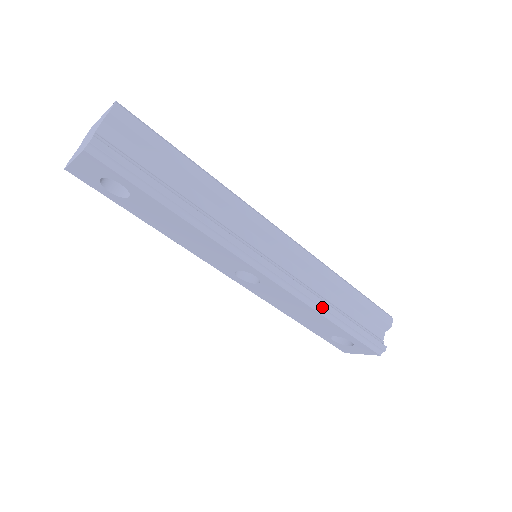
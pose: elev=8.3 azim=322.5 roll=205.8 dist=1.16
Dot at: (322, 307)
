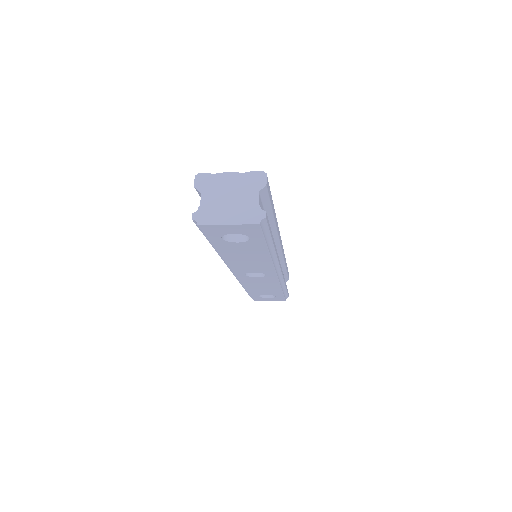
Dot at: (284, 283)
